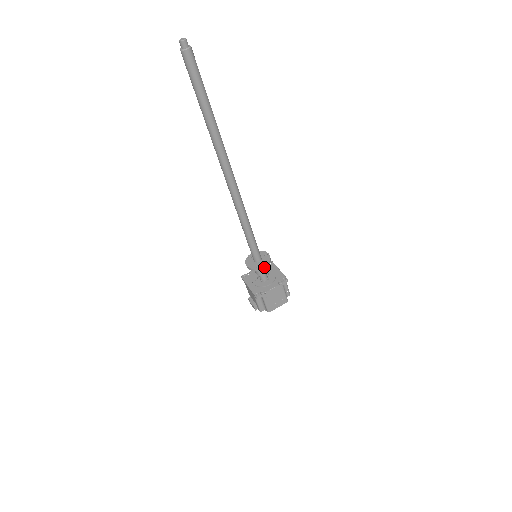
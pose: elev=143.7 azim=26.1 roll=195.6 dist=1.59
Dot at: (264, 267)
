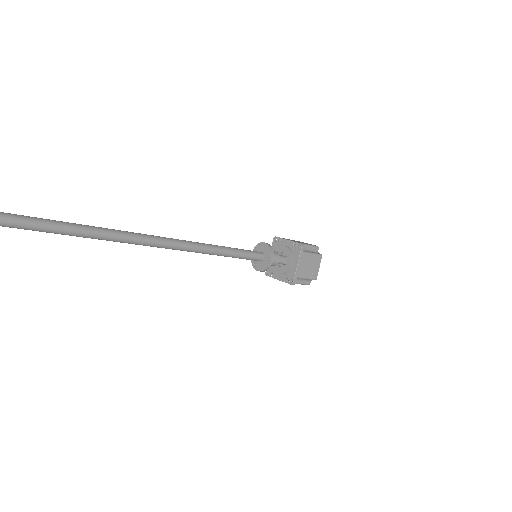
Dot at: occluded
